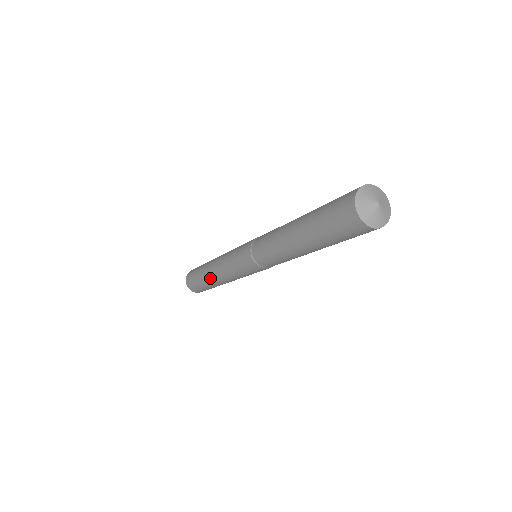
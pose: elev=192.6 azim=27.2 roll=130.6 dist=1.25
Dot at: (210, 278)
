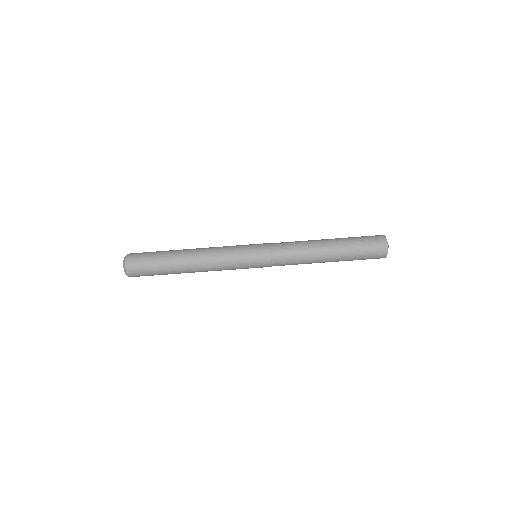
Dot at: (187, 249)
